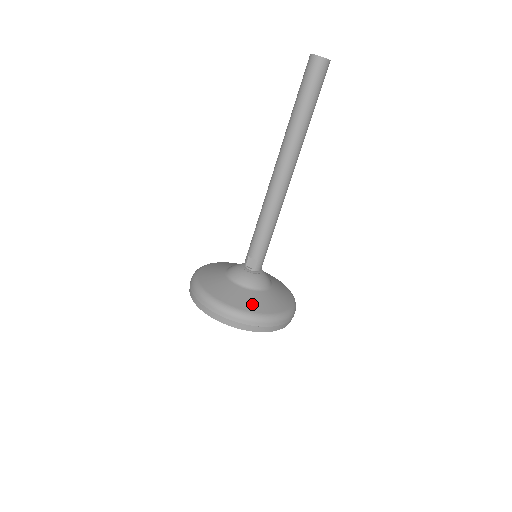
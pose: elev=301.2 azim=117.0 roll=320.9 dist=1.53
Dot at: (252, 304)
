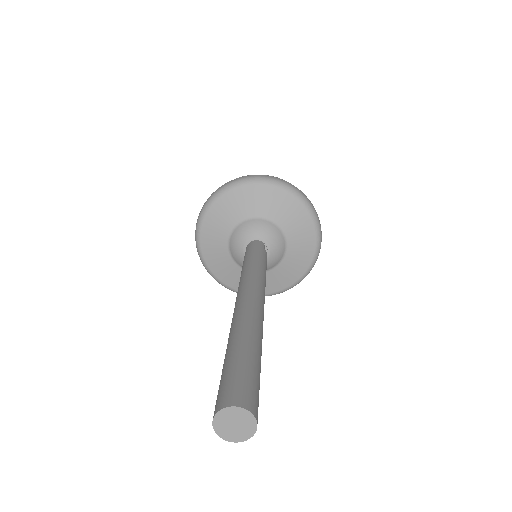
Dot at: (222, 271)
